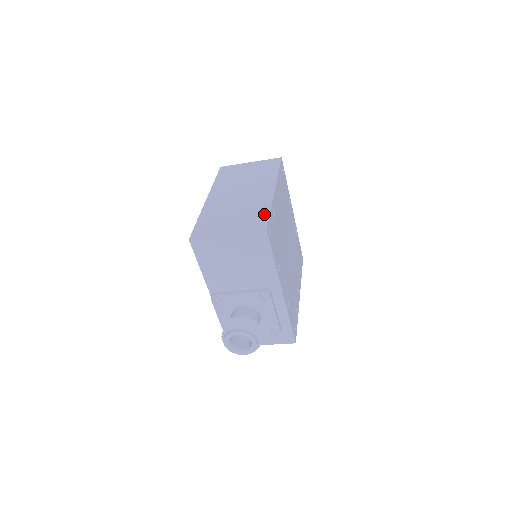
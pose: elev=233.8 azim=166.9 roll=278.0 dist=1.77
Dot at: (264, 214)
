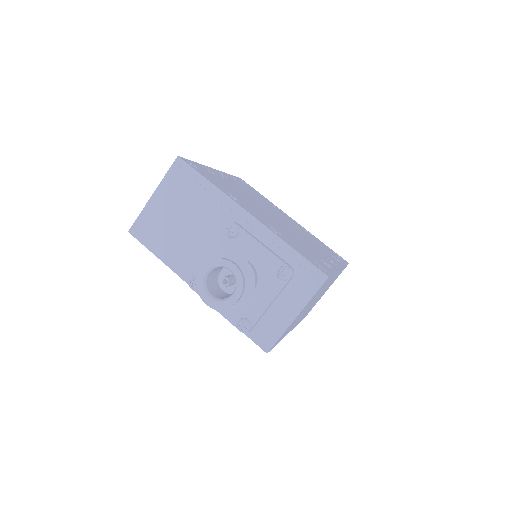
Dot at: occluded
